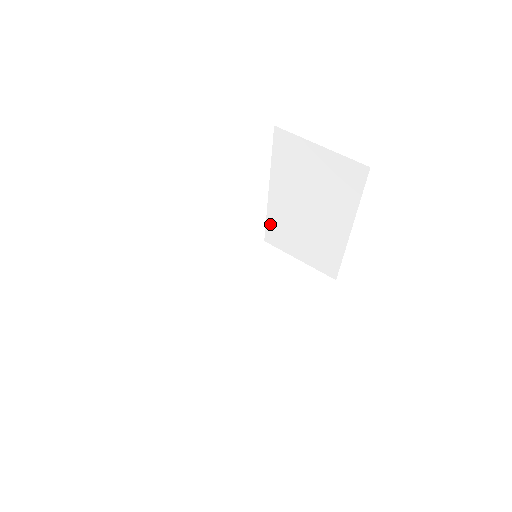
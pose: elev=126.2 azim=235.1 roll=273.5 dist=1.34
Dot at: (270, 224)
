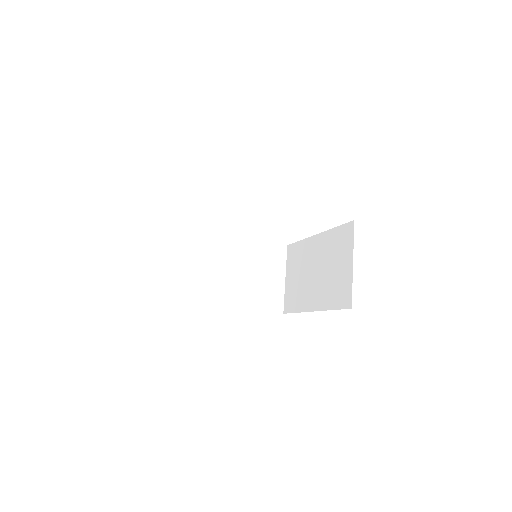
Dot at: (298, 245)
